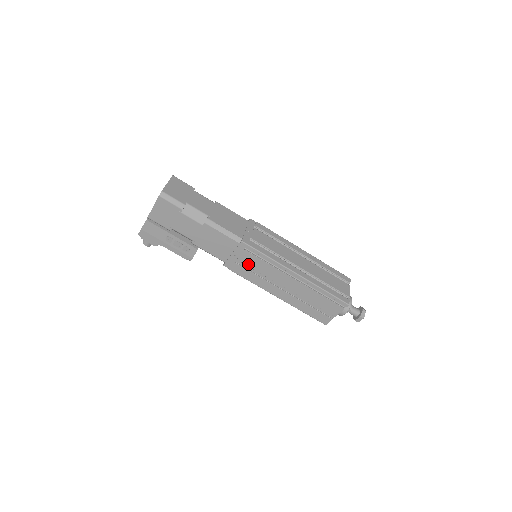
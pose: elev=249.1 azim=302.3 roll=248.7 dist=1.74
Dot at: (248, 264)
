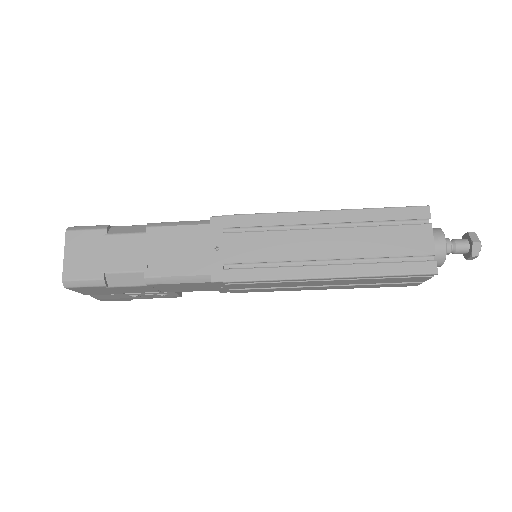
Dot at: (247, 287)
